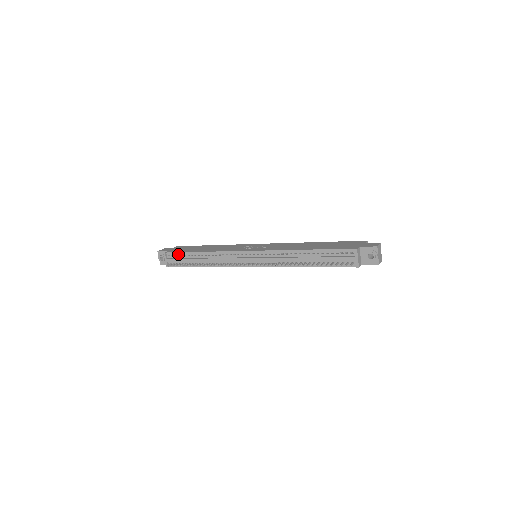
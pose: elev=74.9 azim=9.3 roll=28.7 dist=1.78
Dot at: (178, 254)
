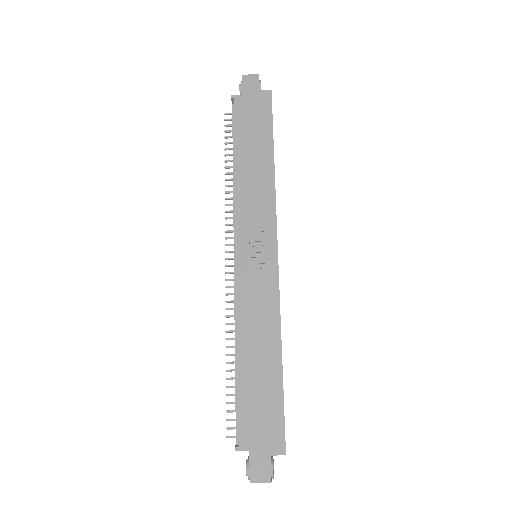
Dot at: (235, 121)
